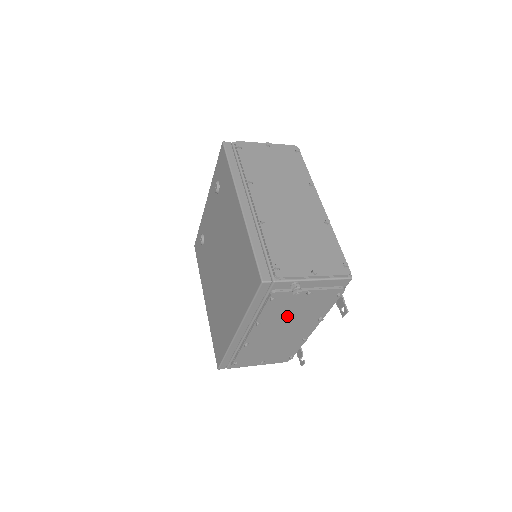
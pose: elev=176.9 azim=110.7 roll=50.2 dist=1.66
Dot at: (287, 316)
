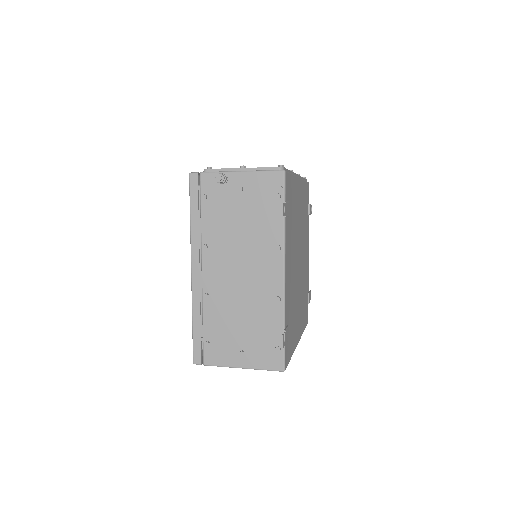
Dot at: (234, 237)
